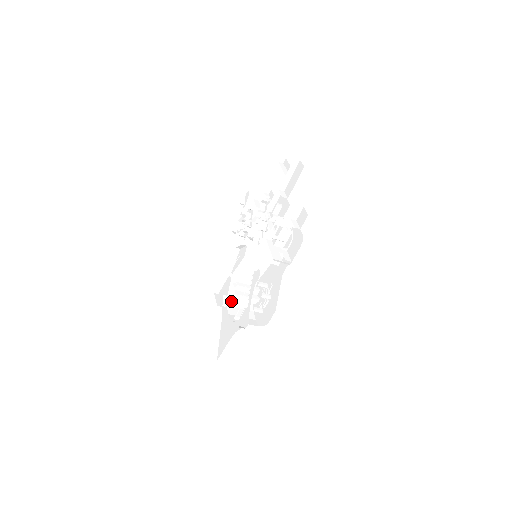
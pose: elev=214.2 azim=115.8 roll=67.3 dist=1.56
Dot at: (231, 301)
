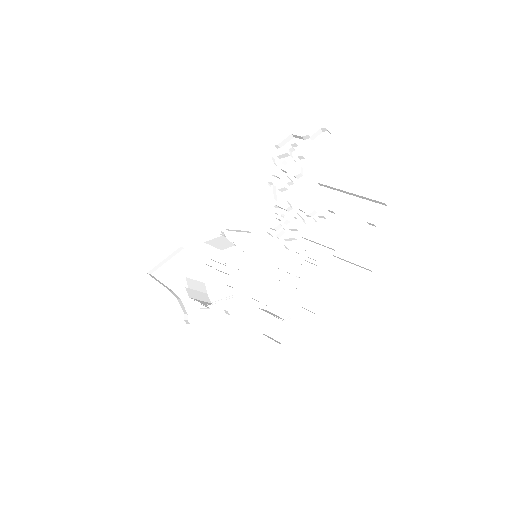
Dot at: (203, 248)
